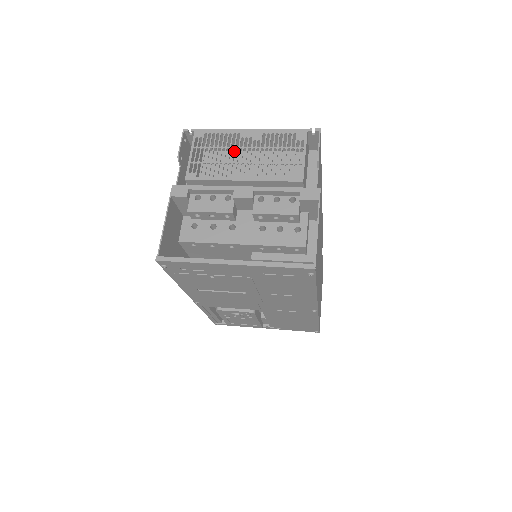
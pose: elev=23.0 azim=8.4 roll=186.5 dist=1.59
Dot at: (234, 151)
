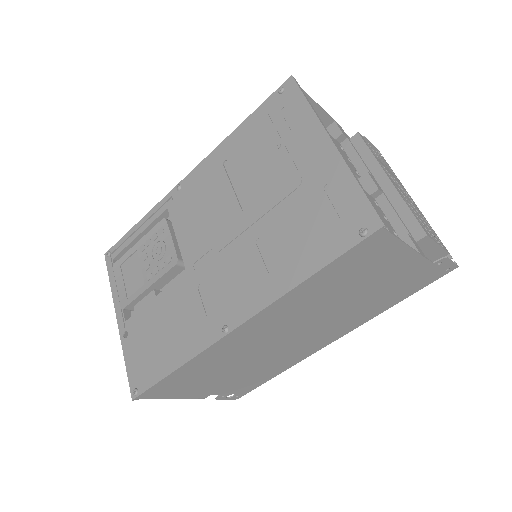
Dot at: (398, 183)
